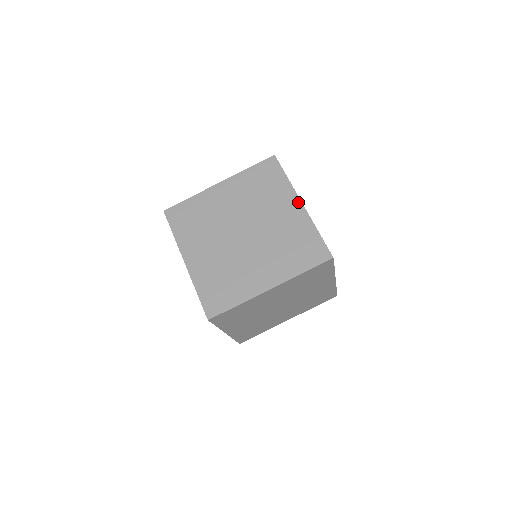
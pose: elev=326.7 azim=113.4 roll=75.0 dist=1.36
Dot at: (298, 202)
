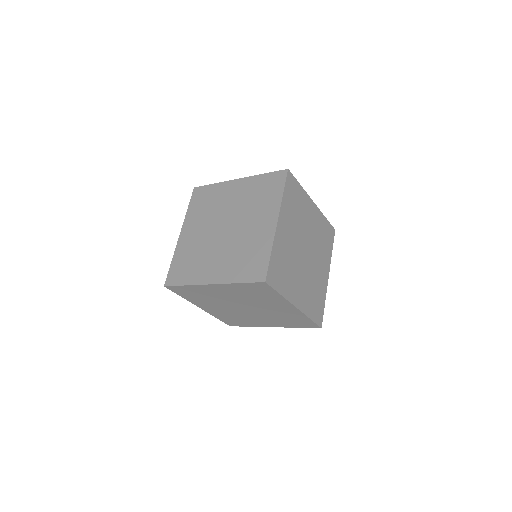
Dot at: (275, 219)
